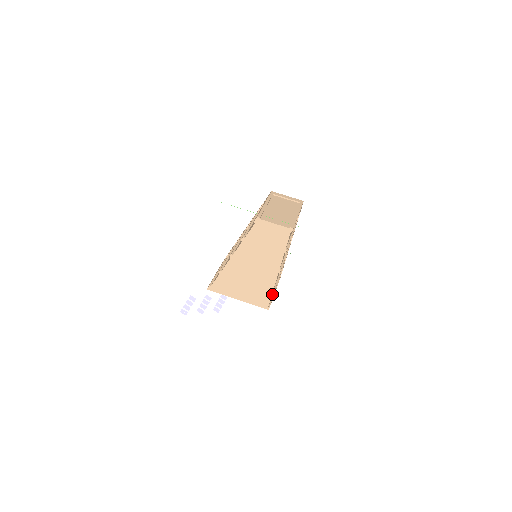
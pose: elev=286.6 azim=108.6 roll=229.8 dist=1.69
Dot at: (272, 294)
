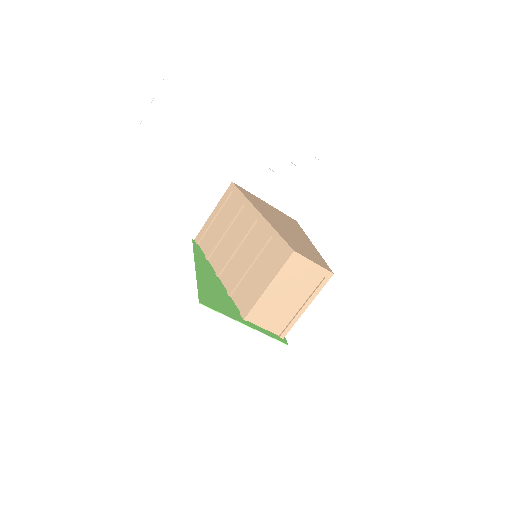
Dot at: occluded
